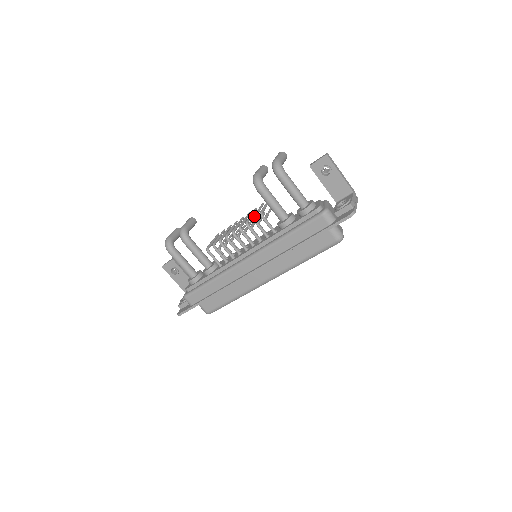
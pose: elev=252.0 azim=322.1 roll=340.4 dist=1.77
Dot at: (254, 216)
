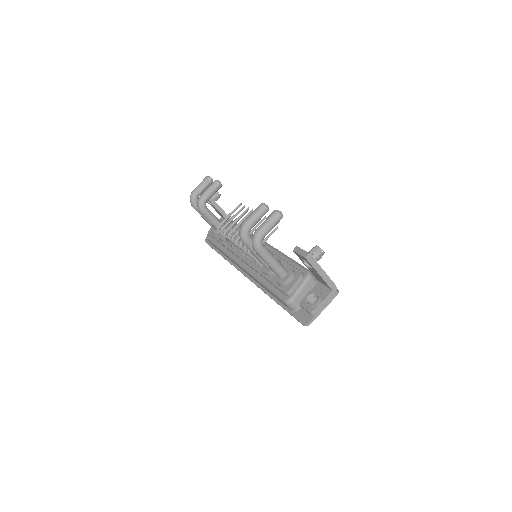
Dot at: occluded
